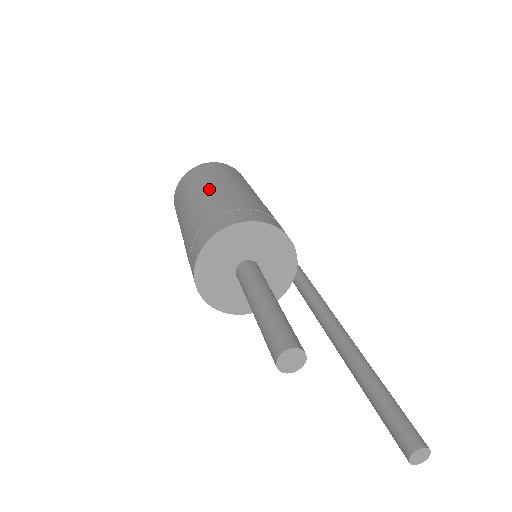
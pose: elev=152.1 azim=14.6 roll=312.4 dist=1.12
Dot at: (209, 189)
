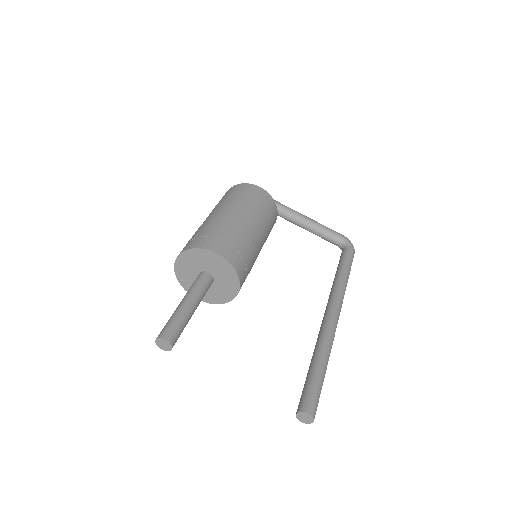
Dot at: (208, 216)
